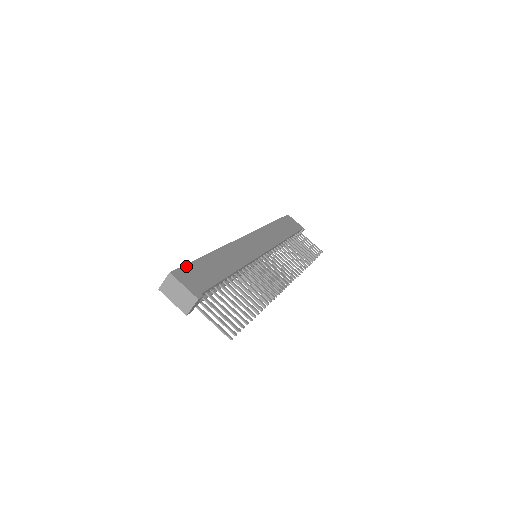
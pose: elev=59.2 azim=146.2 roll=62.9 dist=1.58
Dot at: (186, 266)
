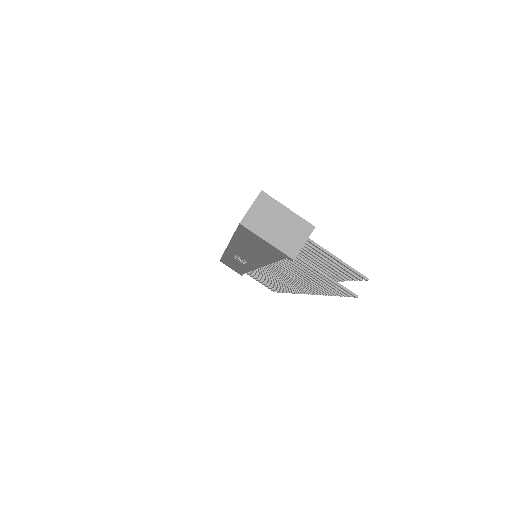
Dot at: occluded
